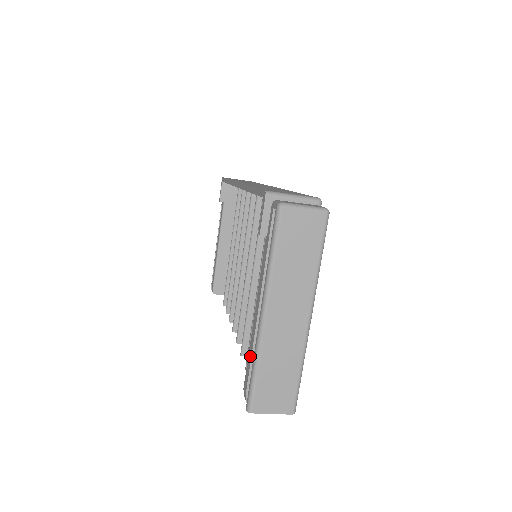
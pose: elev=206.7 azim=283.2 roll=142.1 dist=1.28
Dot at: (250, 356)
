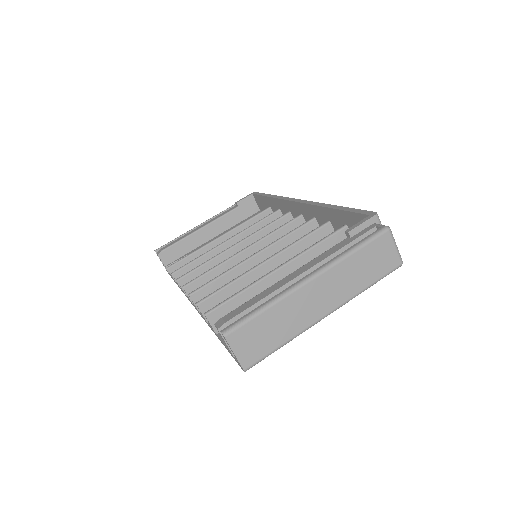
Dot at: (259, 299)
